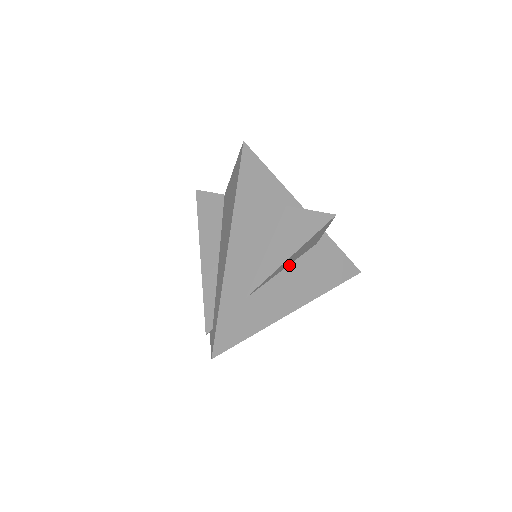
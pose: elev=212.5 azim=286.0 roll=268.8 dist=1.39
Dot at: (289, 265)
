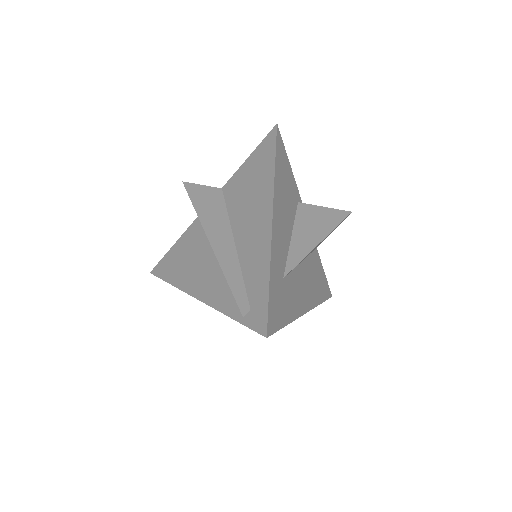
Dot at: (302, 261)
